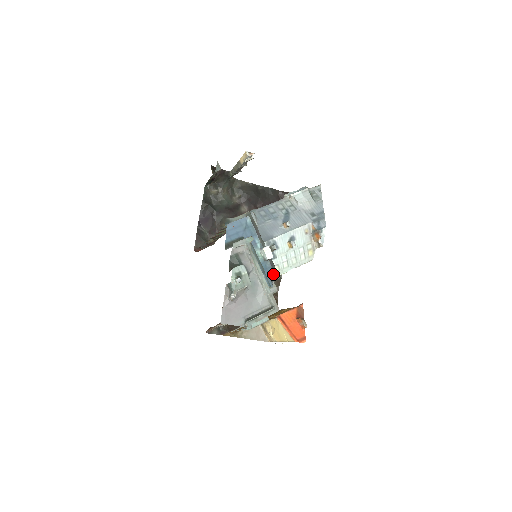
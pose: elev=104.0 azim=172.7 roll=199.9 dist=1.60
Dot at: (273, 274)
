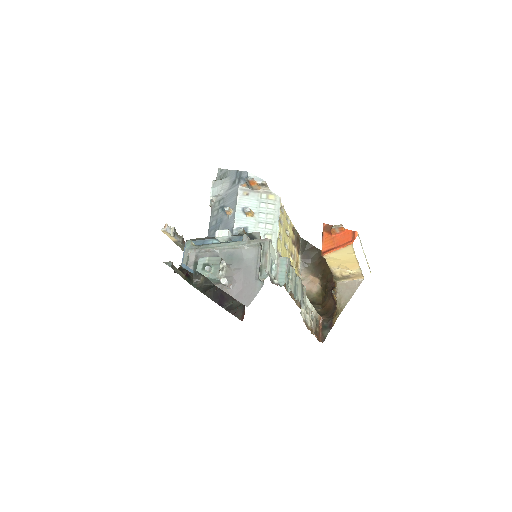
Dot at: (253, 238)
